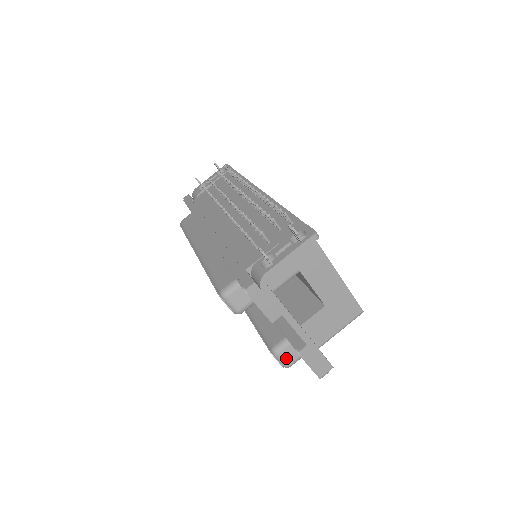
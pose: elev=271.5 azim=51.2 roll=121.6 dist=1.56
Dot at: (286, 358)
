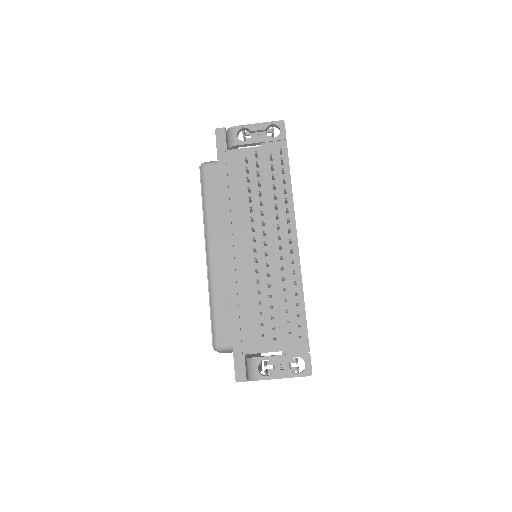
Dot at: occluded
